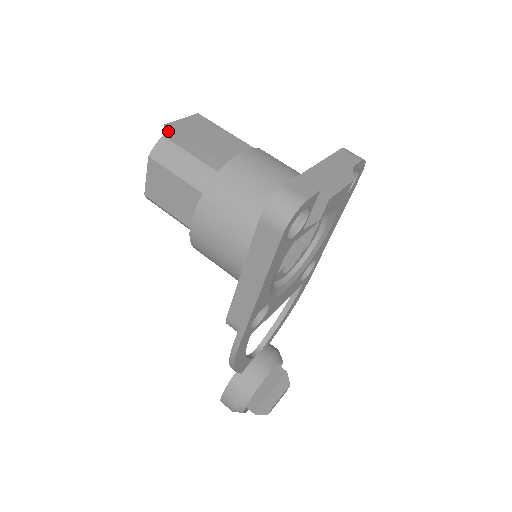
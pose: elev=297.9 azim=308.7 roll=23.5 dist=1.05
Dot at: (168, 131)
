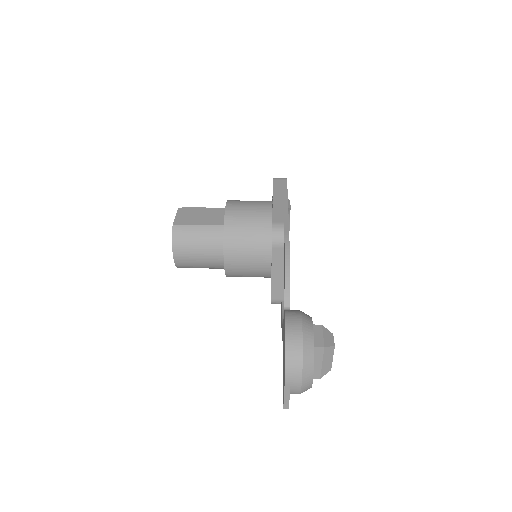
Dot at: occluded
